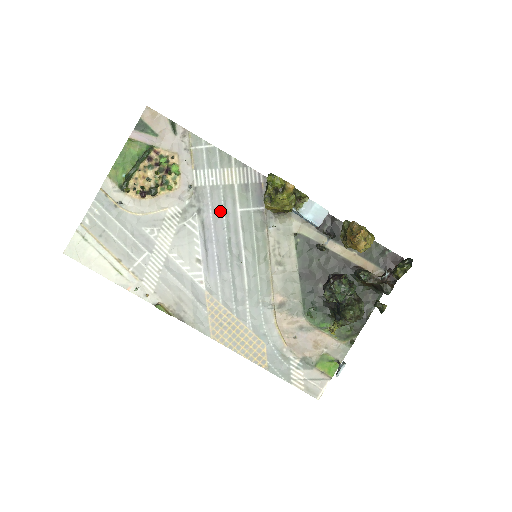
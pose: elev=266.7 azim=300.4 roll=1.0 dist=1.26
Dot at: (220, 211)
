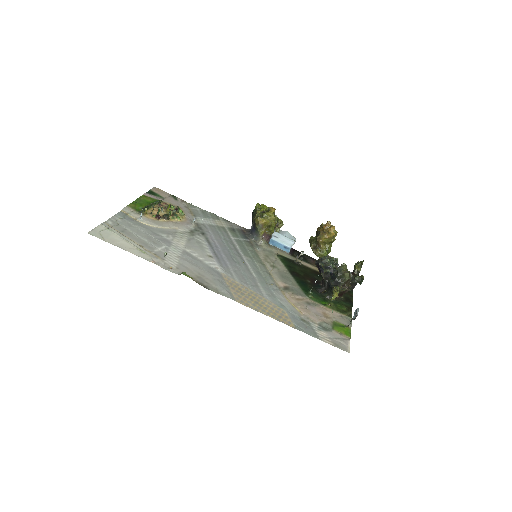
Dot at: (219, 236)
